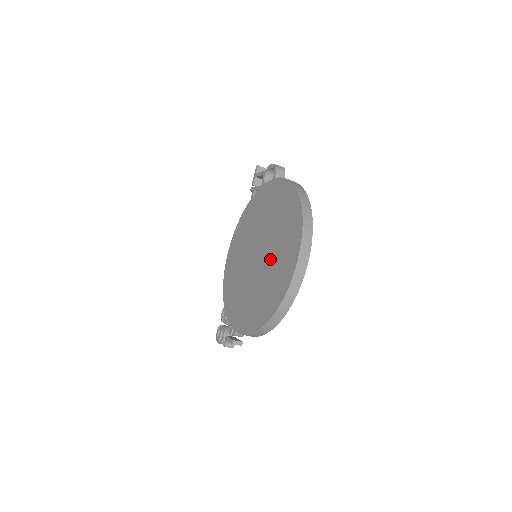
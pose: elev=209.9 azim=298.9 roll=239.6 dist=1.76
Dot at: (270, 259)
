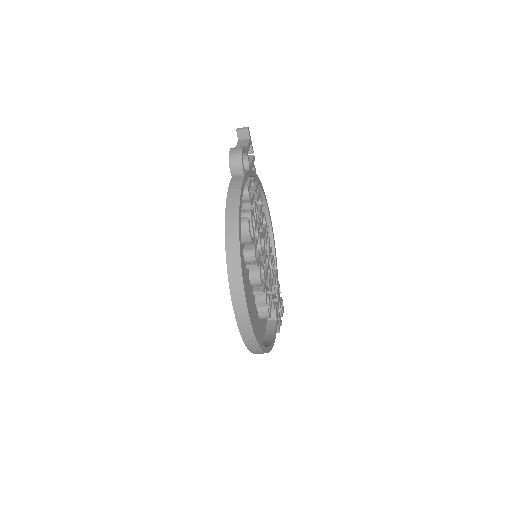
Dot at: (246, 285)
